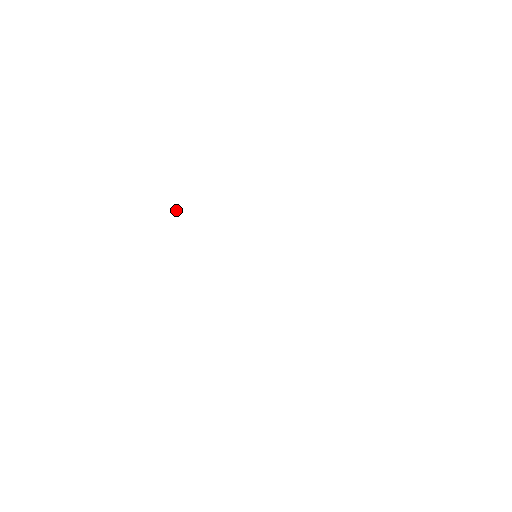
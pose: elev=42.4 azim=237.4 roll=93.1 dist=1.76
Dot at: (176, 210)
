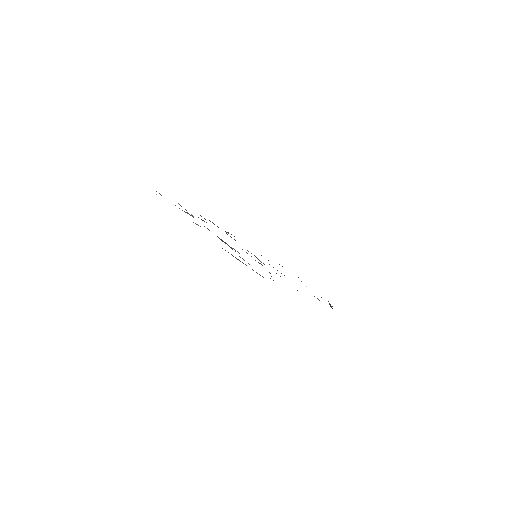
Dot at: (197, 224)
